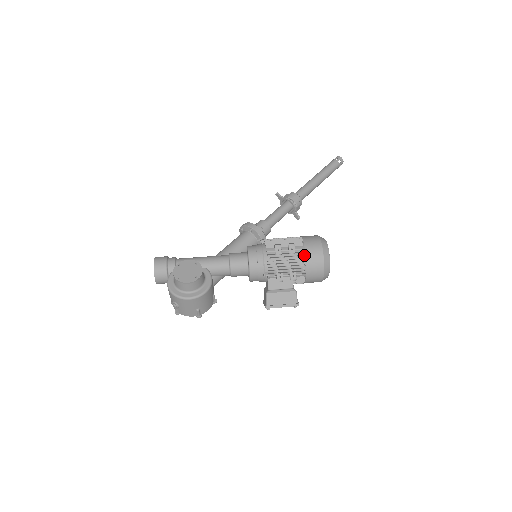
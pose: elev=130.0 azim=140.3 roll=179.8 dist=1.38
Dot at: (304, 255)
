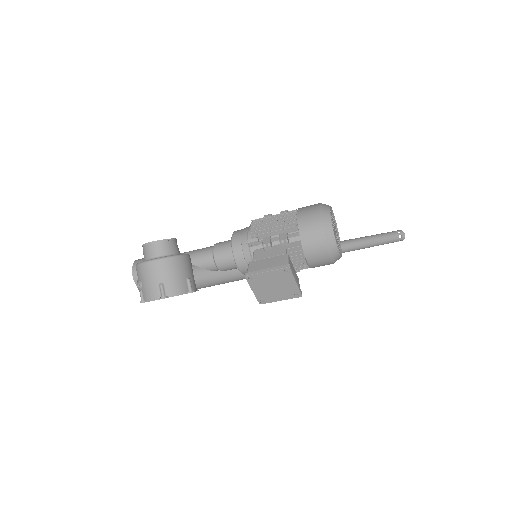
Dot at: (295, 212)
